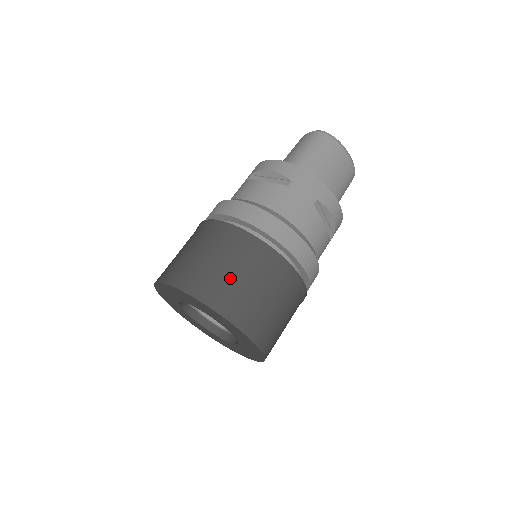
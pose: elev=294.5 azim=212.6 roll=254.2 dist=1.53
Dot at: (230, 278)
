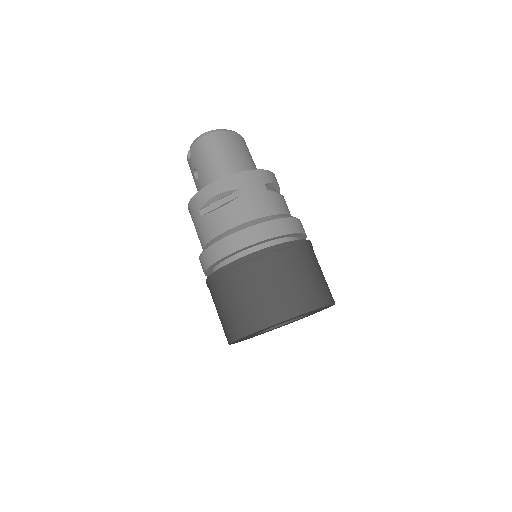
Dot at: (289, 286)
